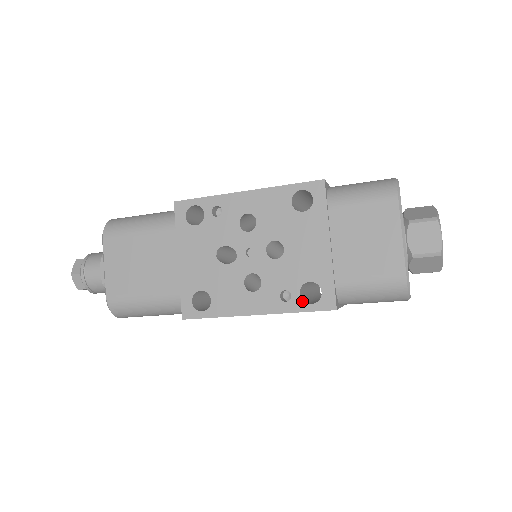
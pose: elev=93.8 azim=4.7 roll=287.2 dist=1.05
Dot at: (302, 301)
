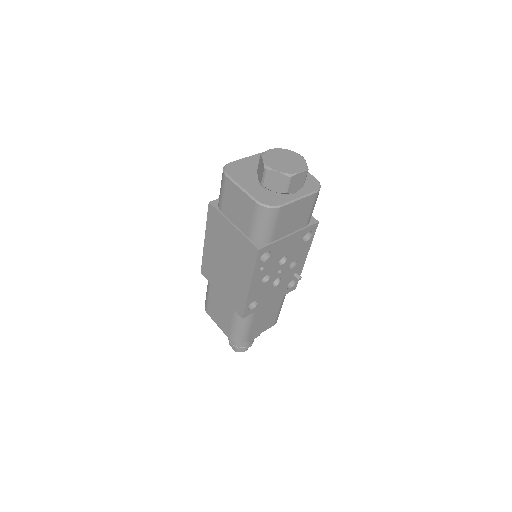
Dot at: occluded
